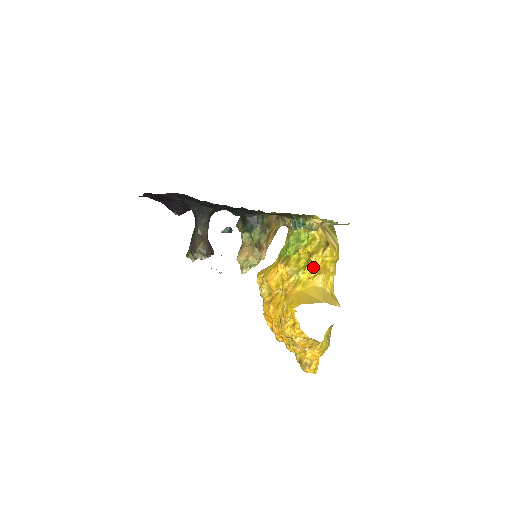
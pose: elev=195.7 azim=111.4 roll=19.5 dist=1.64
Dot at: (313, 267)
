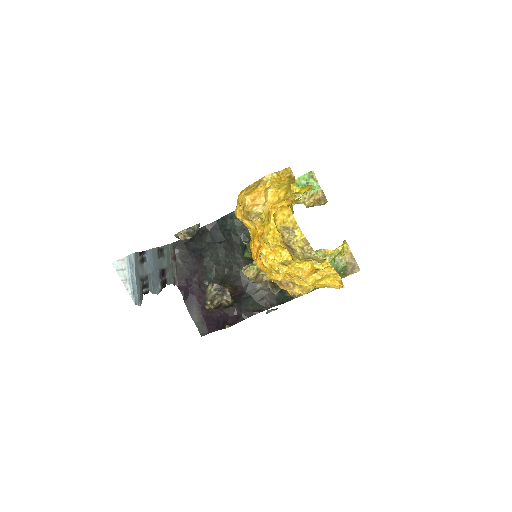
Dot at: occluded
